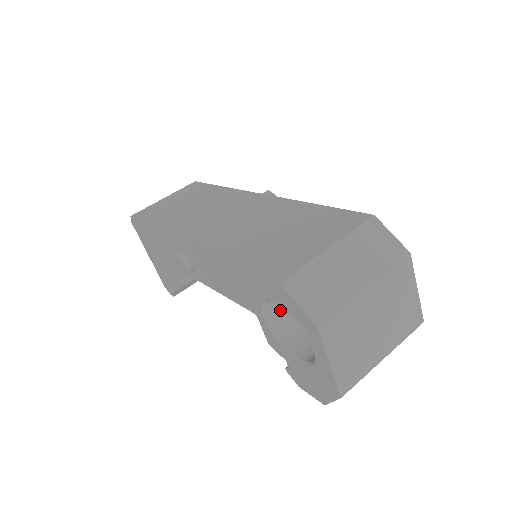
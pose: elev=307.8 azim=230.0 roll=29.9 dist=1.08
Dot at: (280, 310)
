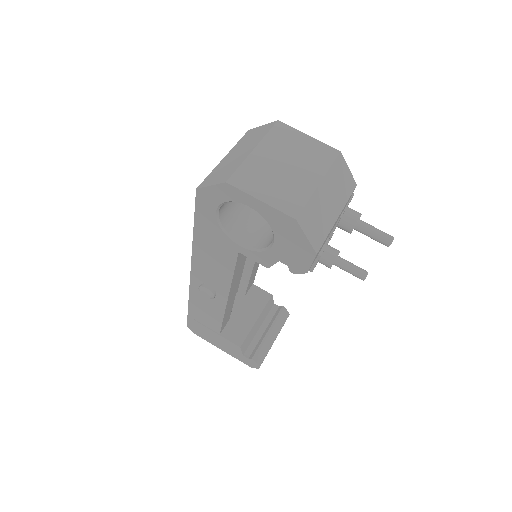
Dot at: (249, 234)
